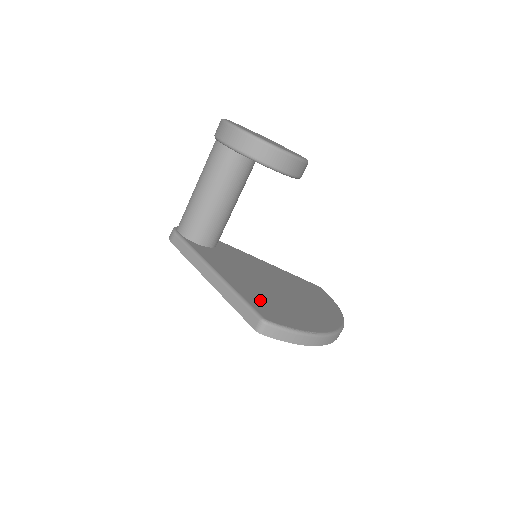
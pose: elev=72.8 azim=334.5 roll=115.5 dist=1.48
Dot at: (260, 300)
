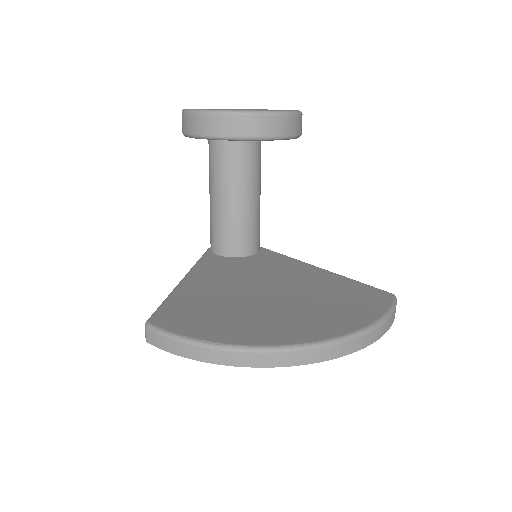
Dot at: (192, 304)
